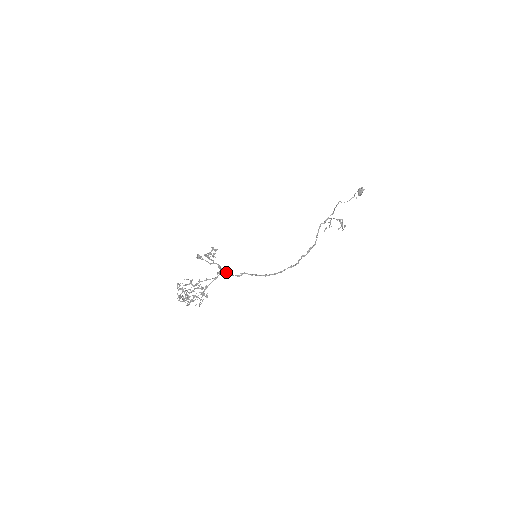
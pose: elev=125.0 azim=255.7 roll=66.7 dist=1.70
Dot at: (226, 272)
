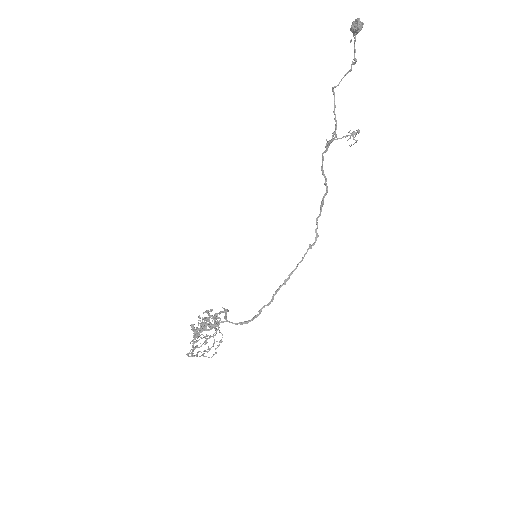
Dot at: (241, 324)
